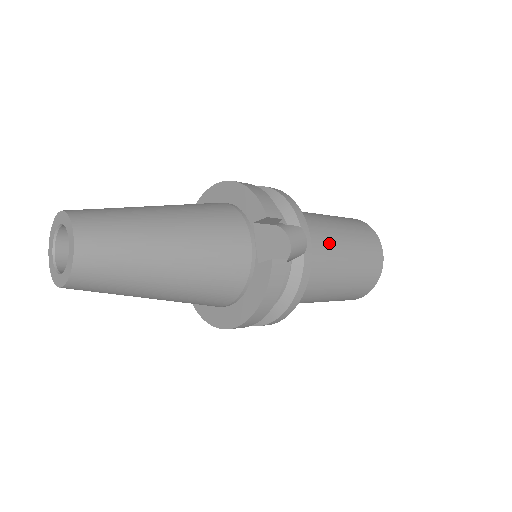
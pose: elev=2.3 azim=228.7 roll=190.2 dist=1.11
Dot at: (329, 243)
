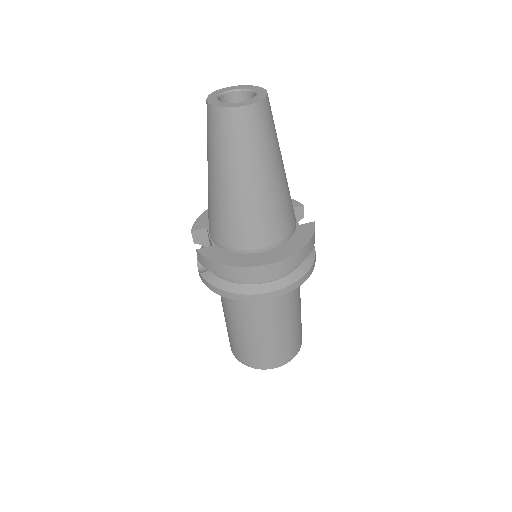
Dot at: occluded
